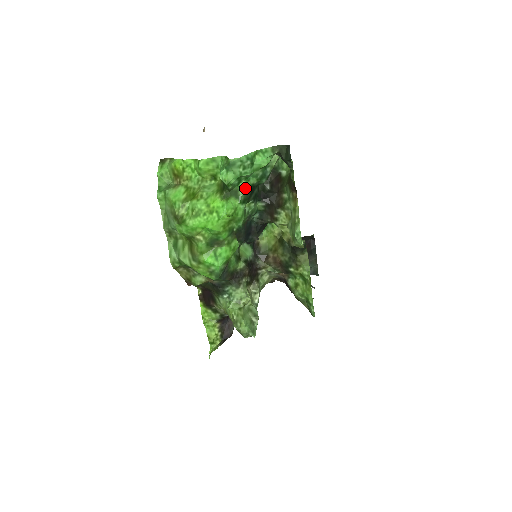
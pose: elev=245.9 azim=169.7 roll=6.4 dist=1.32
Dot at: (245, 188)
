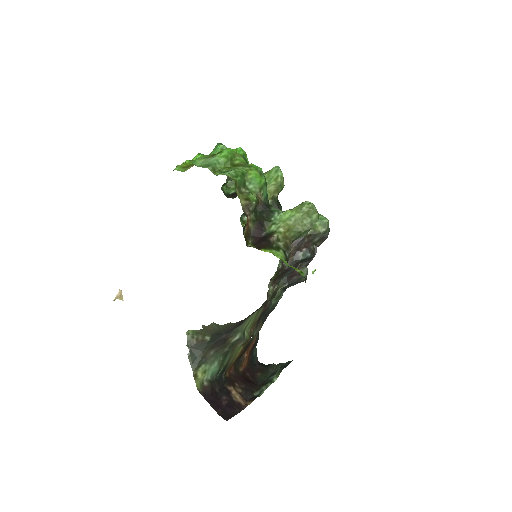
Dot at: occluded
